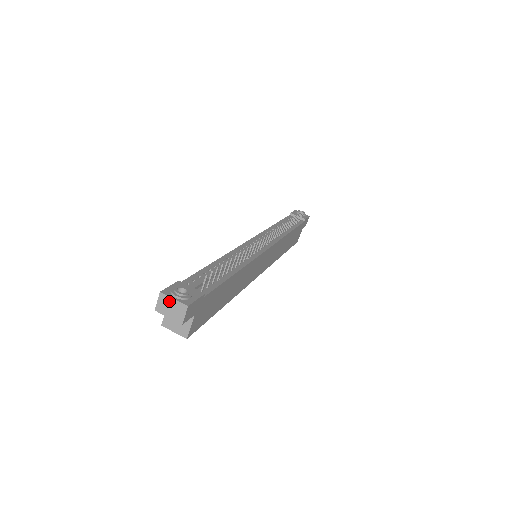
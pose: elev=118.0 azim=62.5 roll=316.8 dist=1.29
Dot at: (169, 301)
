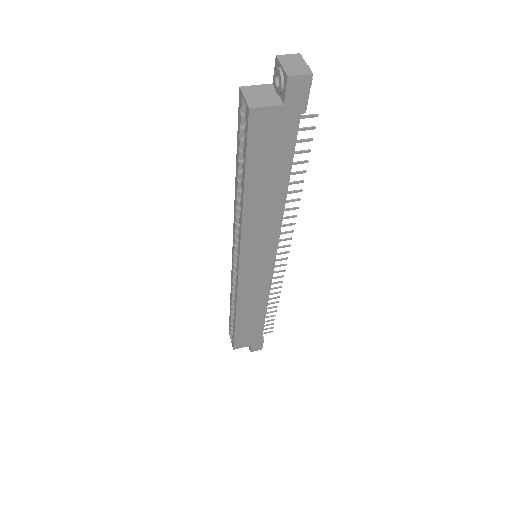
Dot at: (300, 61)
